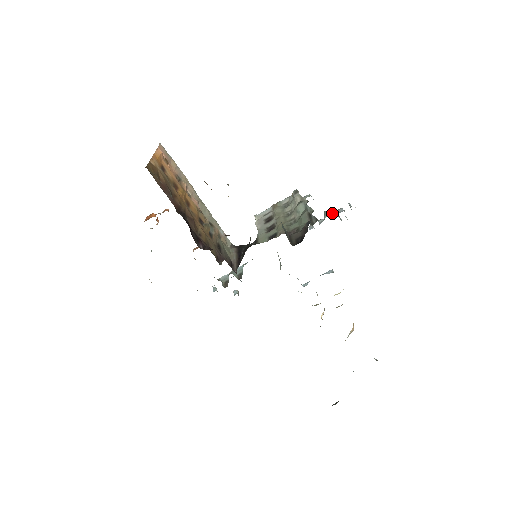
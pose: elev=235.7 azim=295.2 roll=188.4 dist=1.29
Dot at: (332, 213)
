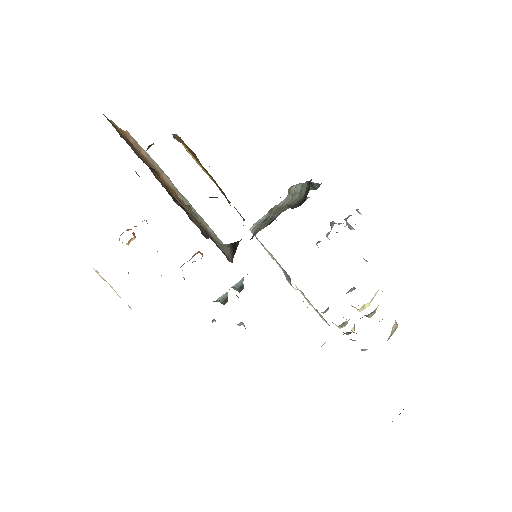
Dot at: (339, 223)
